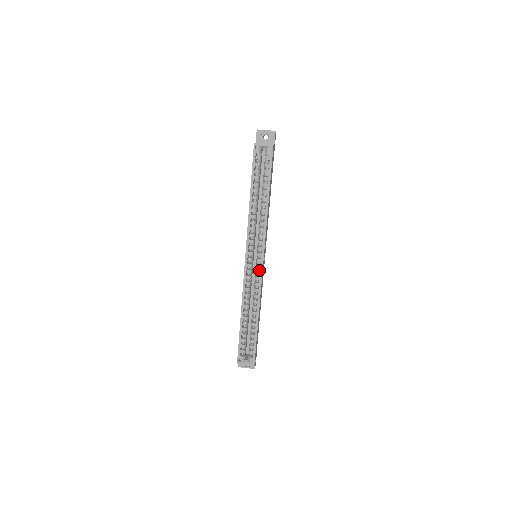
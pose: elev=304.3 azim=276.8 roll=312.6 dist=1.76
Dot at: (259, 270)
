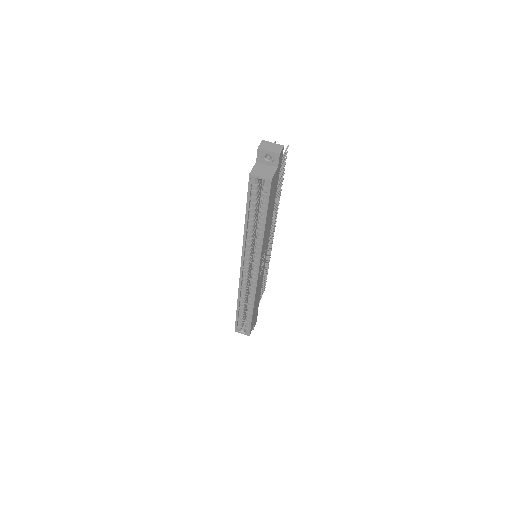
Dot at: (255, 276)
